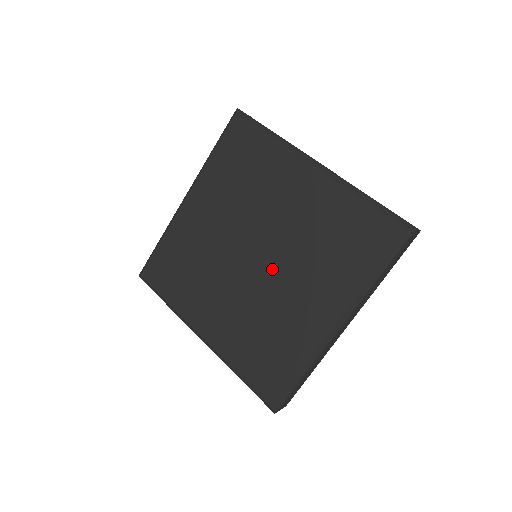
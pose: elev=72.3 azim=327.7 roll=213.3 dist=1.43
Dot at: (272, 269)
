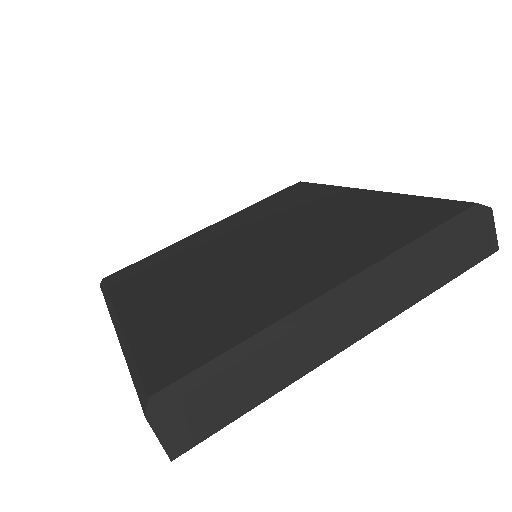
Dot at: (270, 254)
